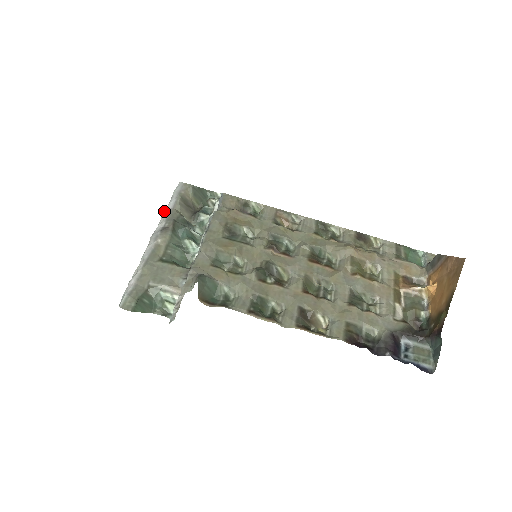
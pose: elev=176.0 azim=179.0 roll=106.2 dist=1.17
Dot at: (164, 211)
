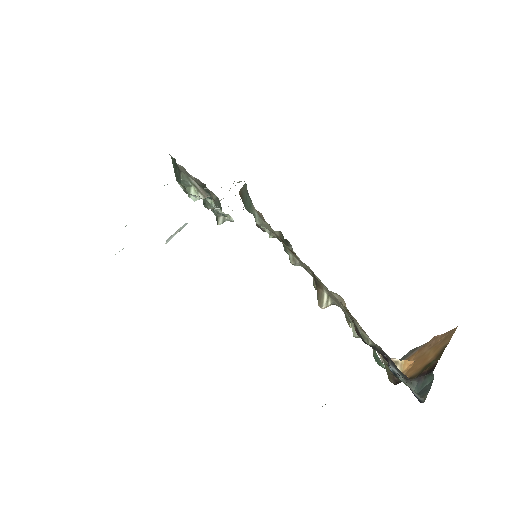
Dot at: occluded
